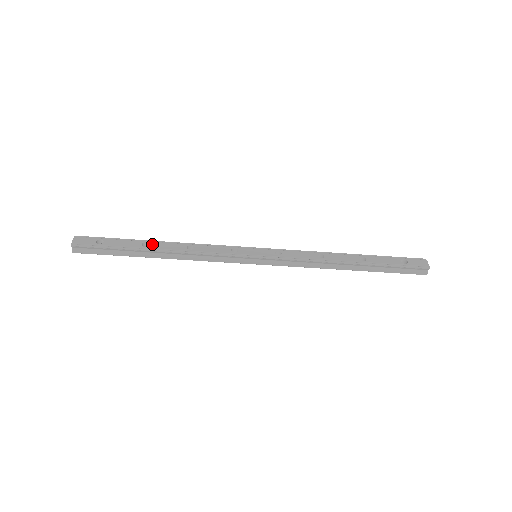
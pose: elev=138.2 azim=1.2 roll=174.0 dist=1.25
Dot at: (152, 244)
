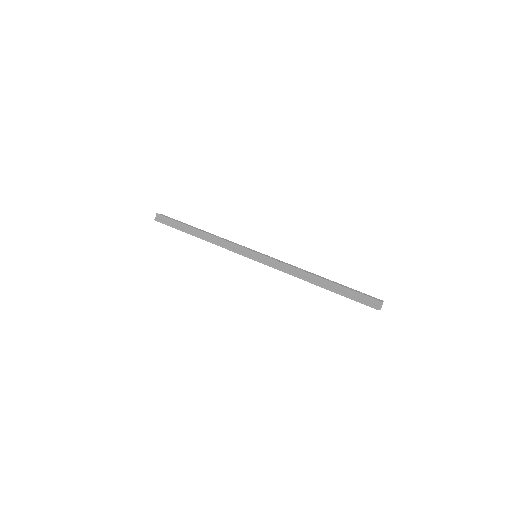
Dot at: (198, 229)
